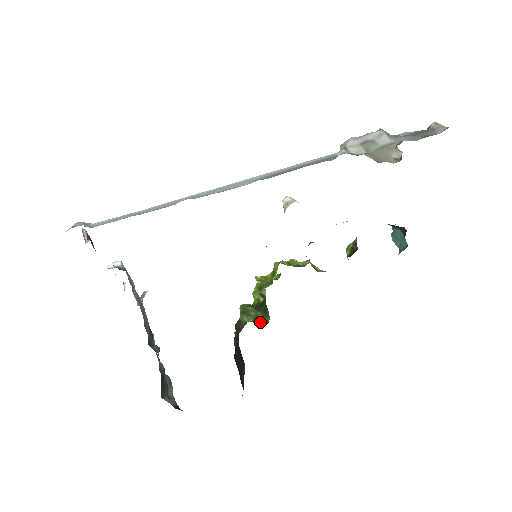
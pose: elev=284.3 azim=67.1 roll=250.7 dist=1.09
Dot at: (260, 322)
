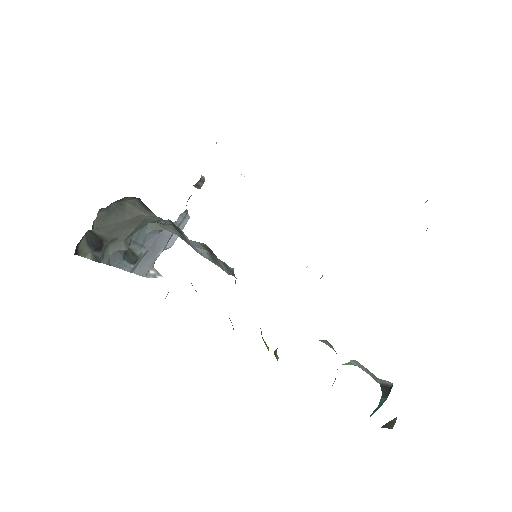
Dot at: occluded
